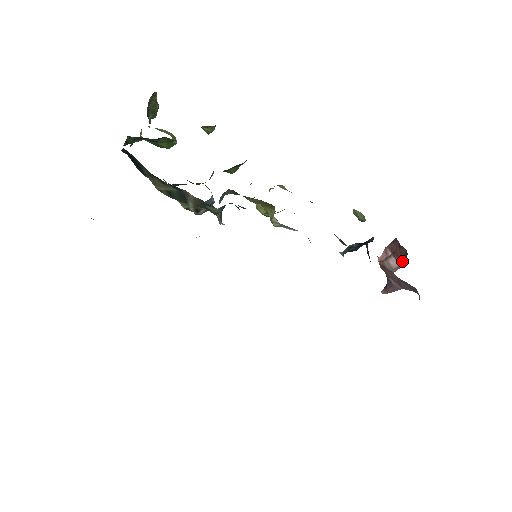
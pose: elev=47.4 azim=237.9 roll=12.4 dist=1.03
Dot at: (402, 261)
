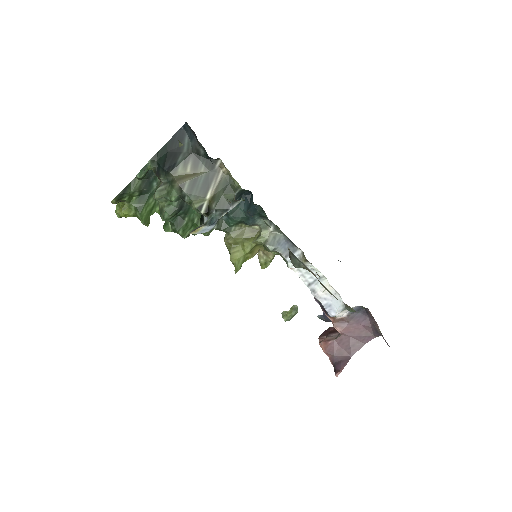
Dot at: occluded
